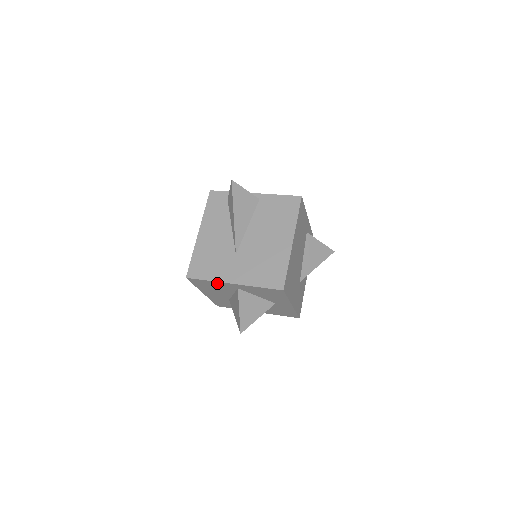
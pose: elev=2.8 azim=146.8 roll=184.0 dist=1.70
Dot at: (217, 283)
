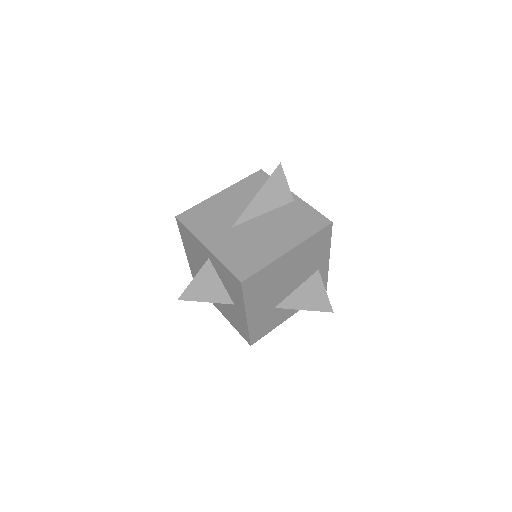
Dot at: (195, 239)
